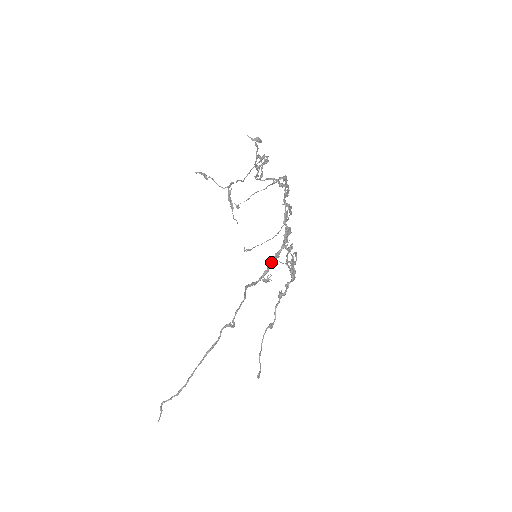
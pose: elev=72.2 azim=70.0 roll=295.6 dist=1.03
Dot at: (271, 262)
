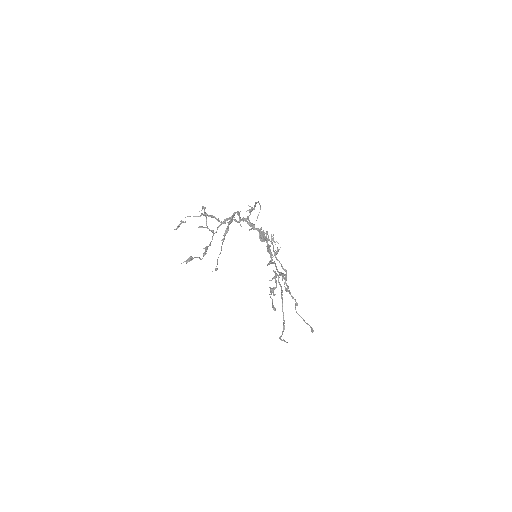
Dot at: (268, 251)
